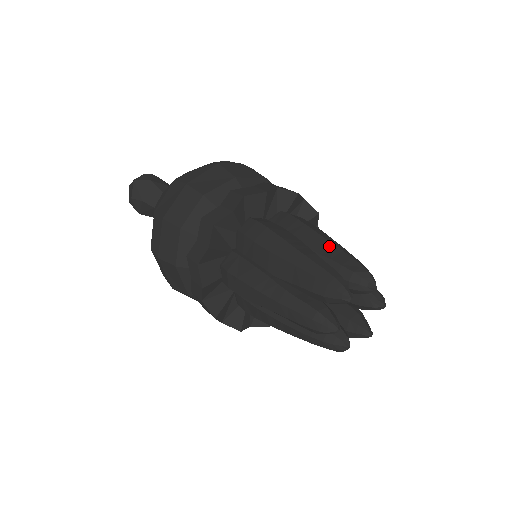
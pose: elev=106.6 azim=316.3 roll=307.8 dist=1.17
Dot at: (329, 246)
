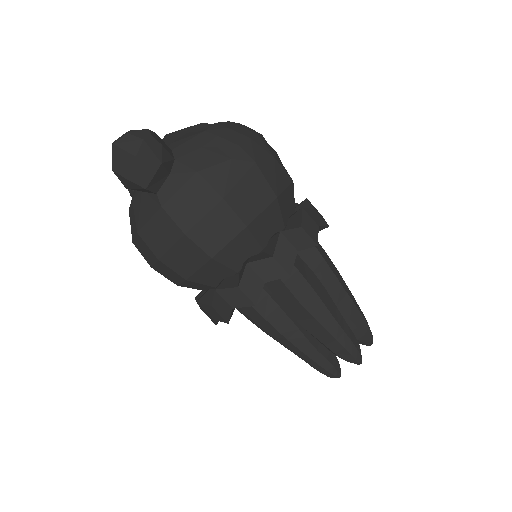
Dot at: (349, 302)
